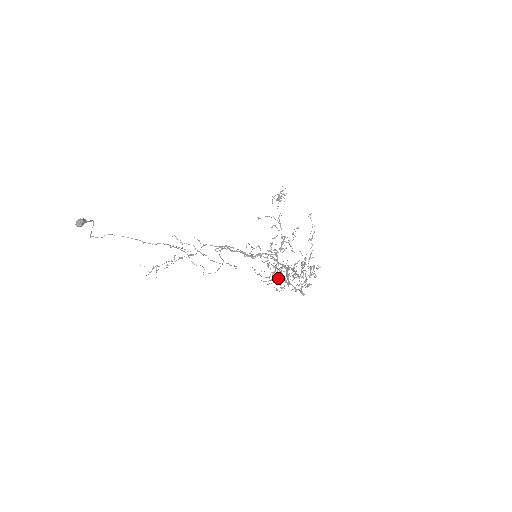
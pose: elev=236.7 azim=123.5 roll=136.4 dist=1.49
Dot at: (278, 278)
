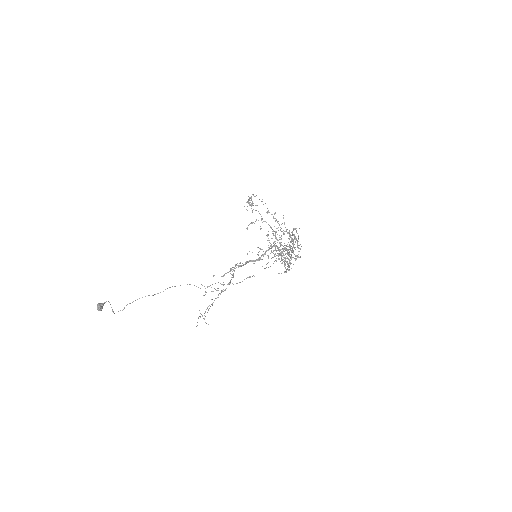
Dot at: occluded
